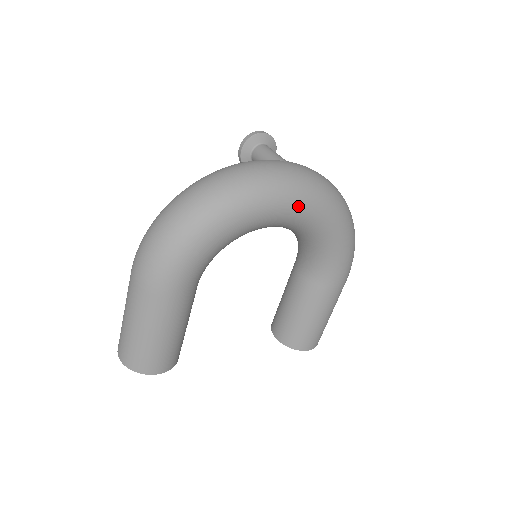
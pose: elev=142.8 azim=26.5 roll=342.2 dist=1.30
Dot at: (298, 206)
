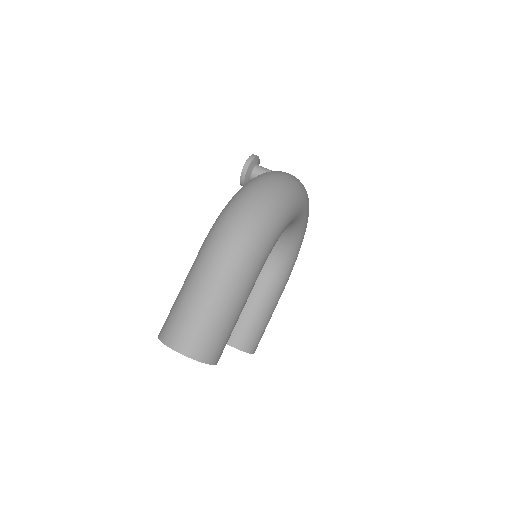
Dot at: (307, 211)
